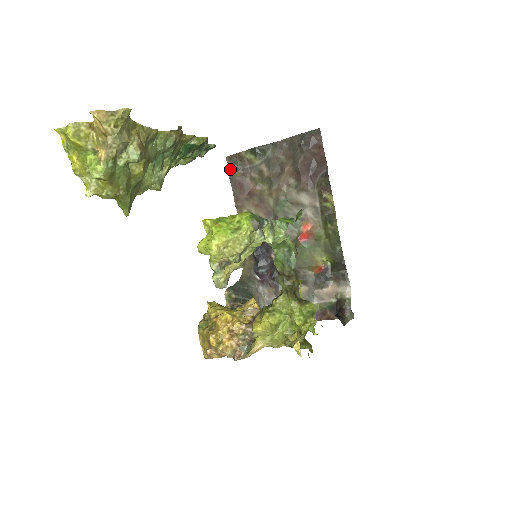
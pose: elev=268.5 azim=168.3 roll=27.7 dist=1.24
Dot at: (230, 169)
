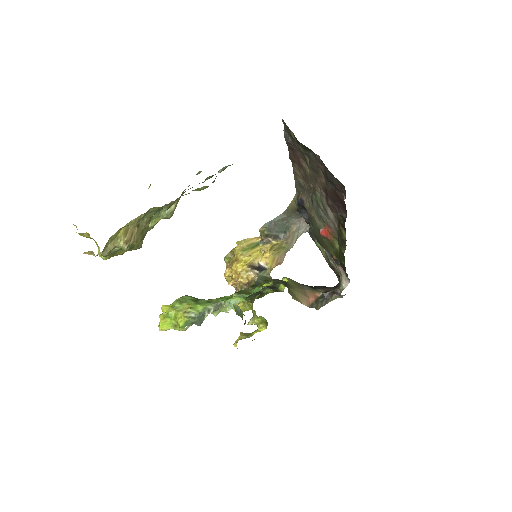
Dot at: (285, 131)
